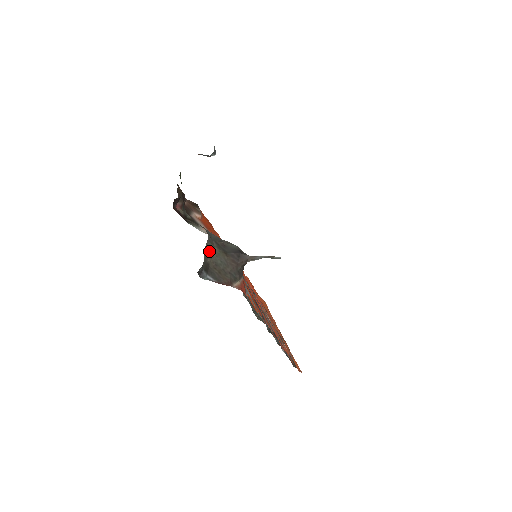
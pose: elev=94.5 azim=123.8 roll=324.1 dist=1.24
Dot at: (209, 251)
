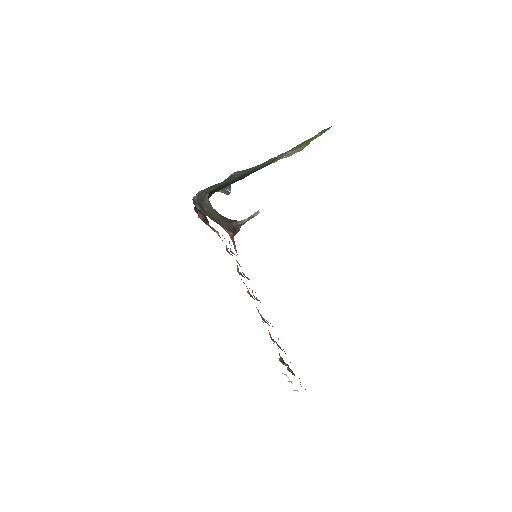
Dot at: (207, 206)
